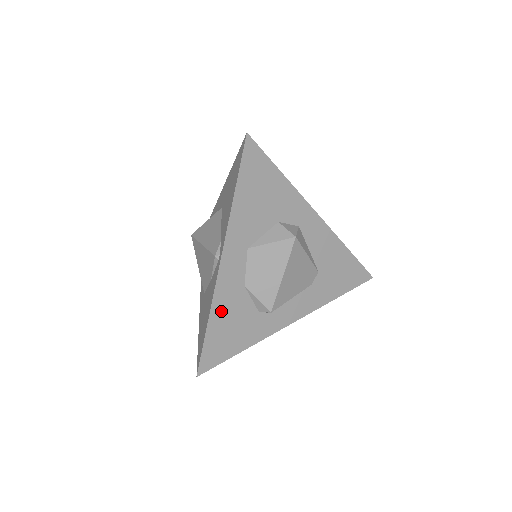
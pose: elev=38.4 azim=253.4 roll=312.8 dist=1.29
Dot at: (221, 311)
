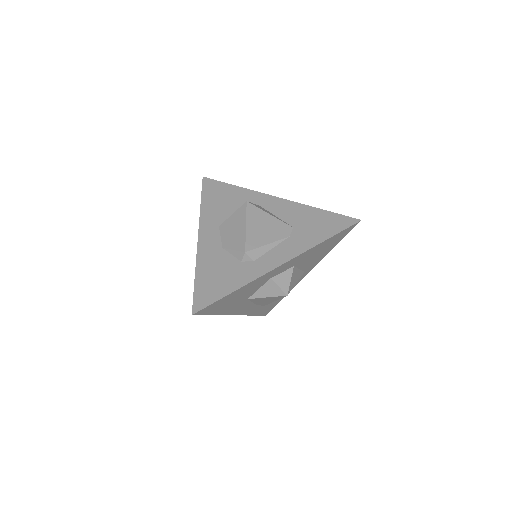
Dot at: (205, 266)
